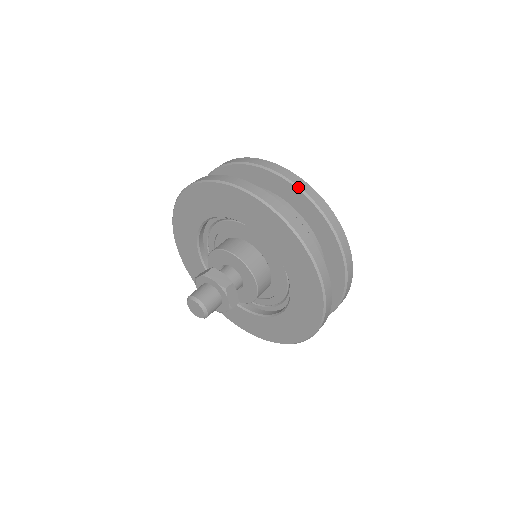
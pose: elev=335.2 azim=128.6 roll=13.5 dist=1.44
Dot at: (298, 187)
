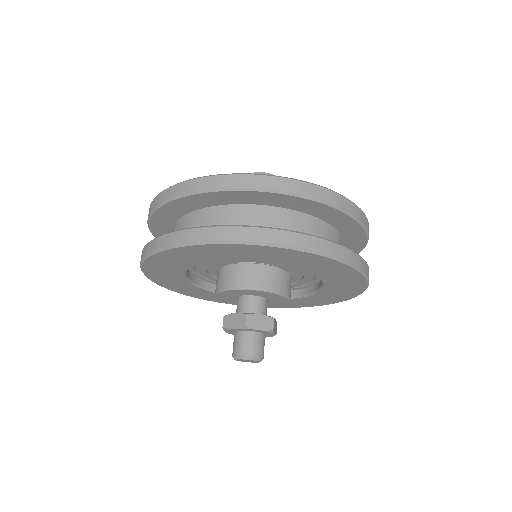
Dot at: (322, 202)
